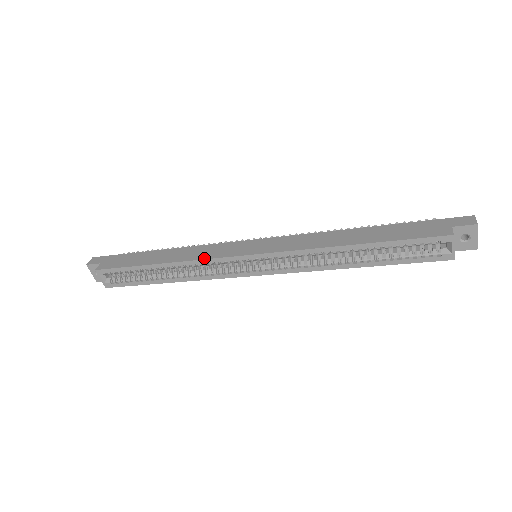
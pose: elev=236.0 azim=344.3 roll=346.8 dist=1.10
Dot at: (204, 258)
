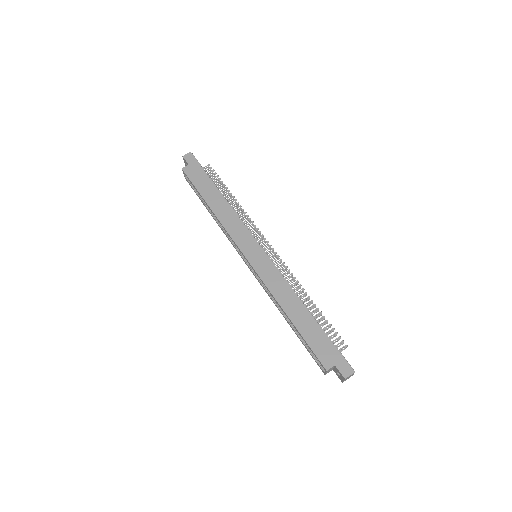
Dot at: (228, 231)
